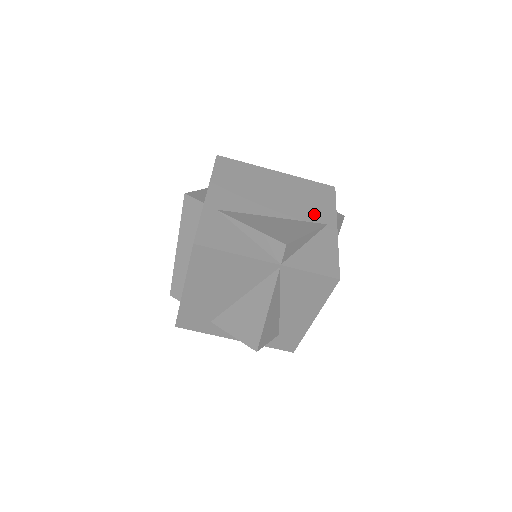
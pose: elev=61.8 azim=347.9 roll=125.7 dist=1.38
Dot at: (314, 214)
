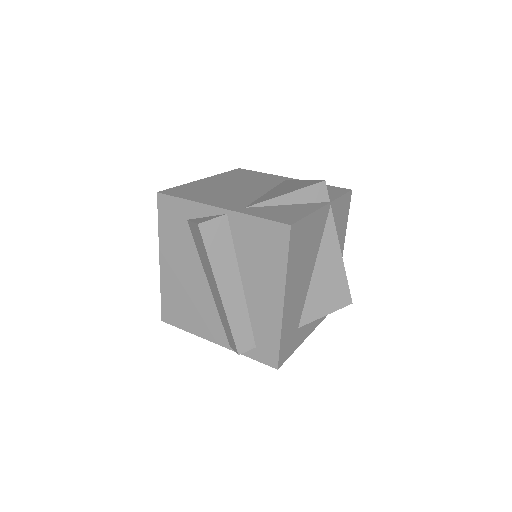
Dot at: (271, 180)
